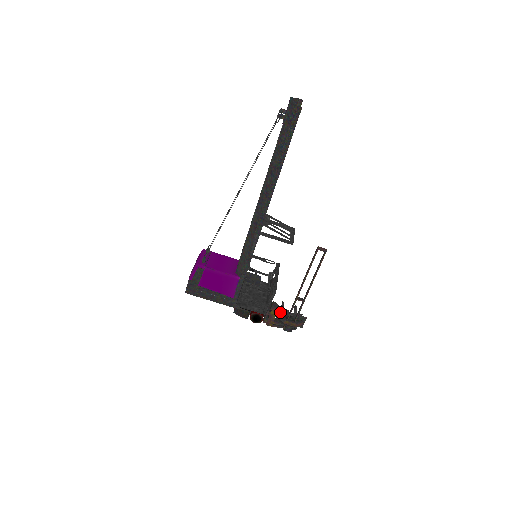
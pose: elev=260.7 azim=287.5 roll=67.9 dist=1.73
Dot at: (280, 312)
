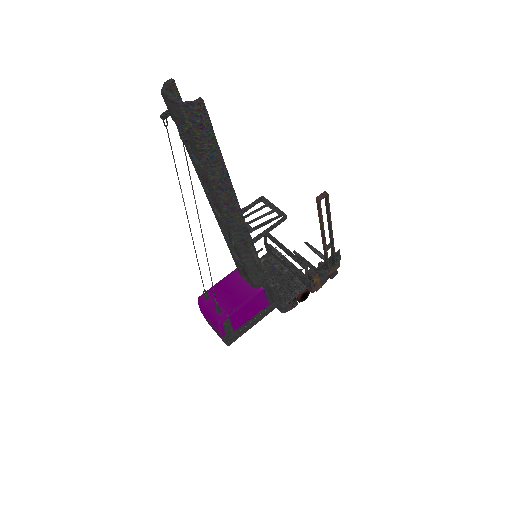
Dot at: (317, 271)
